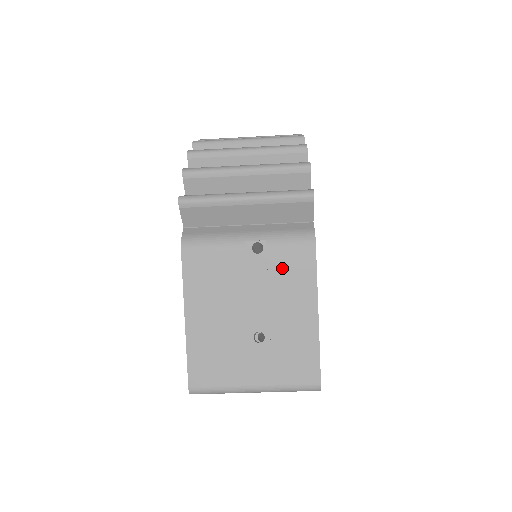
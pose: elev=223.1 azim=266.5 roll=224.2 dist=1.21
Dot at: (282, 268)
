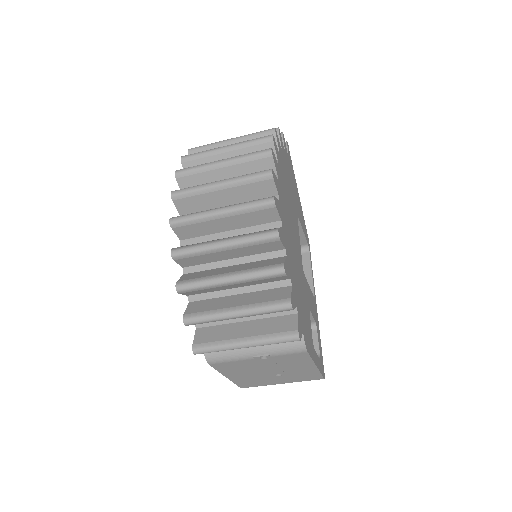
Dot at: (285, 360)
